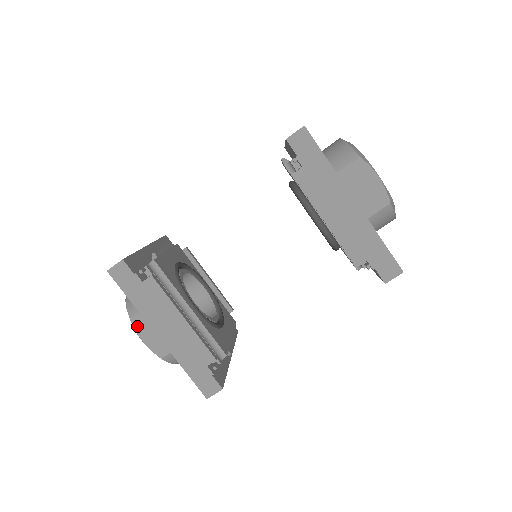
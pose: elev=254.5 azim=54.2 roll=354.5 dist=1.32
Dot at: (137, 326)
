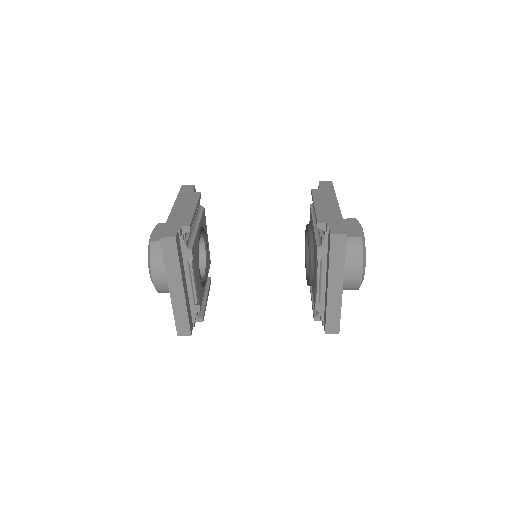
Dot at: occluded
